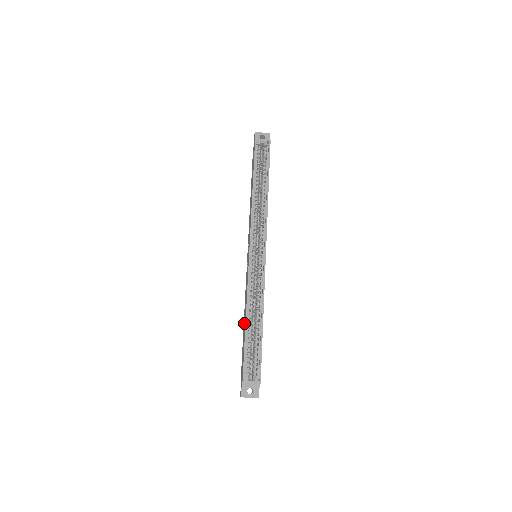
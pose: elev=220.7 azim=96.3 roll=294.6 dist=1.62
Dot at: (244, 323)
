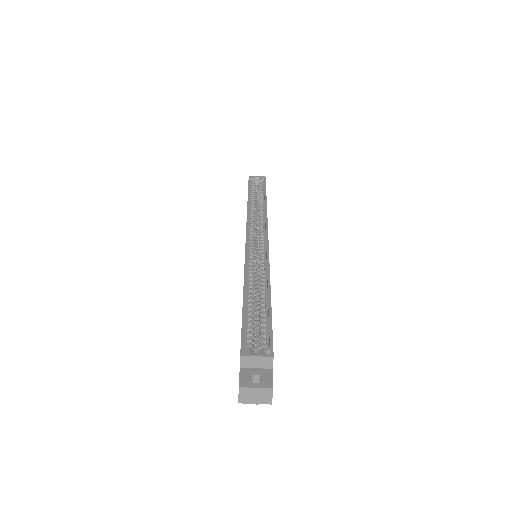
Dot at: occluded
